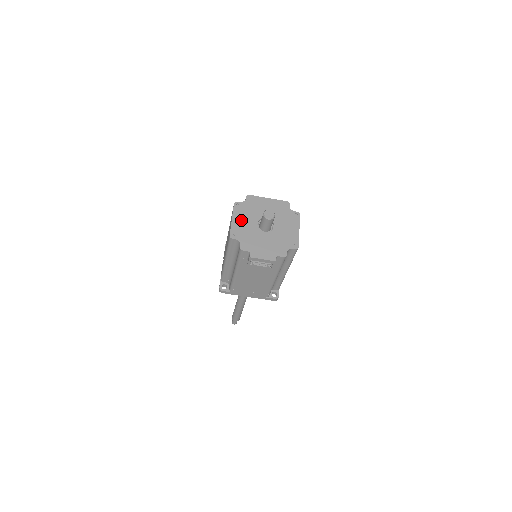
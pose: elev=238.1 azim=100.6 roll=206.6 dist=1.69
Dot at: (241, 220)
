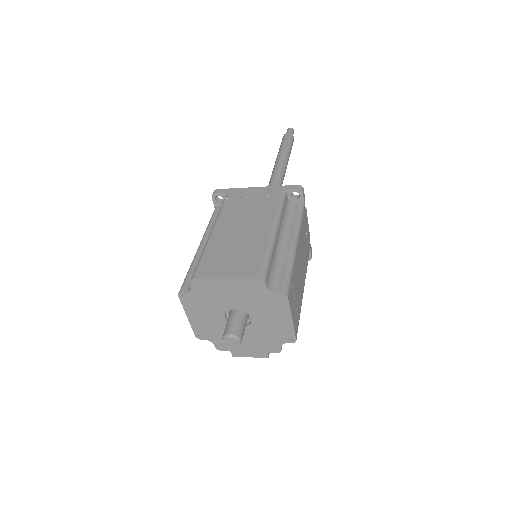
Dot at: (200, 317)
